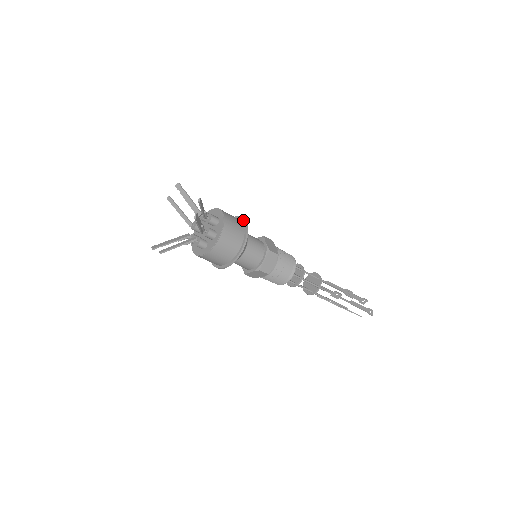
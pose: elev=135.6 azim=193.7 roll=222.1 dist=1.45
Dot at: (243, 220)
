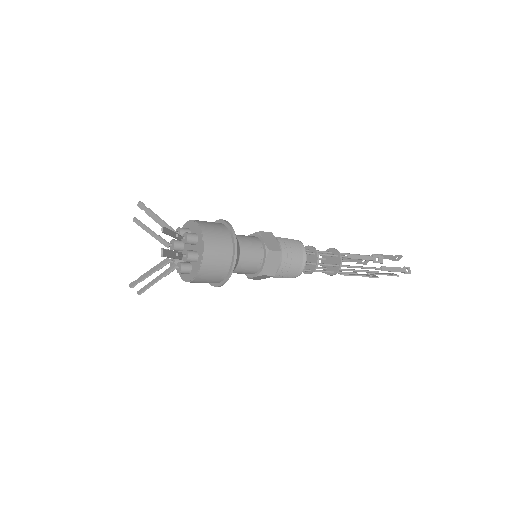
Dot at: (228, 226)
